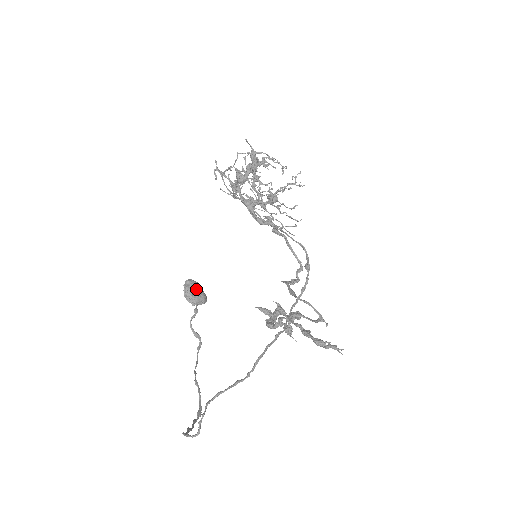
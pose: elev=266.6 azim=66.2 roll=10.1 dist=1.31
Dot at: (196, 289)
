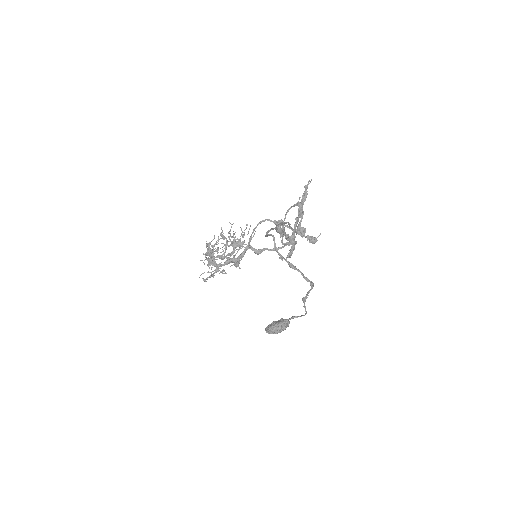
Dot at: (273, 322)
